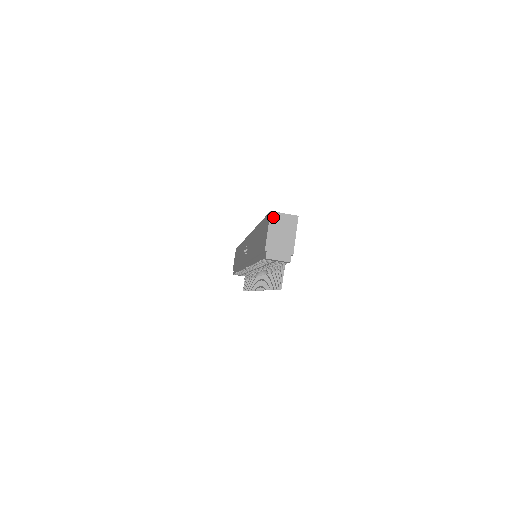
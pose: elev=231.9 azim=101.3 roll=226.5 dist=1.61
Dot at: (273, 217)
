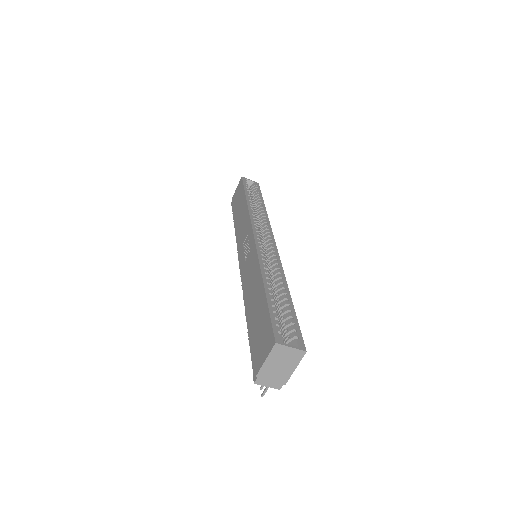
Dot at: (276, 349)
